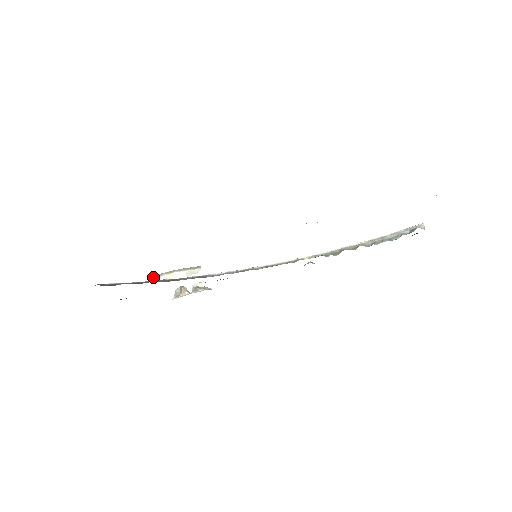
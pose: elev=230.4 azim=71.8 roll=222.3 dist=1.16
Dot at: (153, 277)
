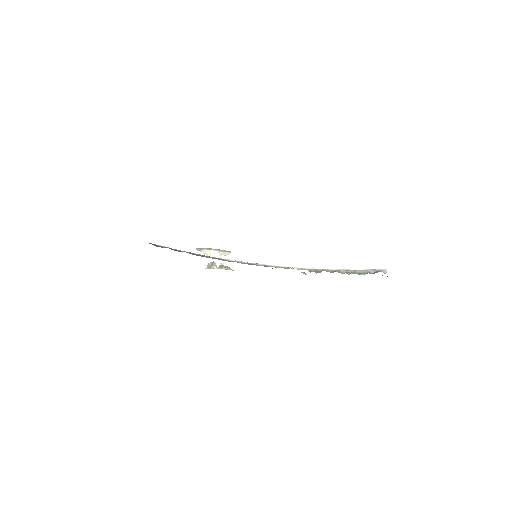
Dot at: (197, 249)
